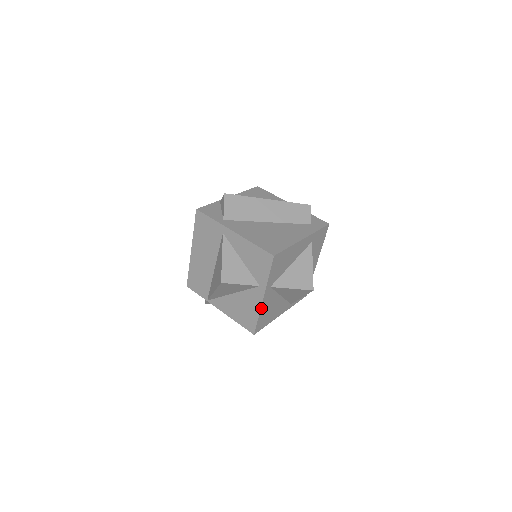
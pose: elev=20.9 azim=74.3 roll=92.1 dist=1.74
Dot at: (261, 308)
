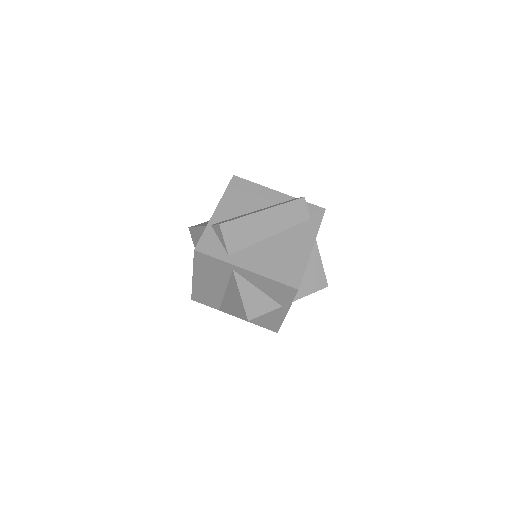
Dot at: (284, 318)
